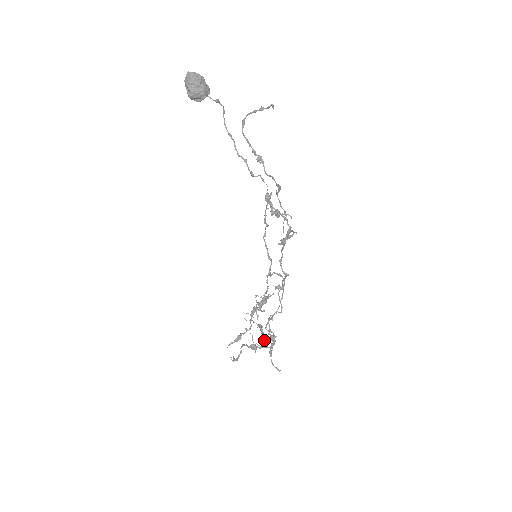
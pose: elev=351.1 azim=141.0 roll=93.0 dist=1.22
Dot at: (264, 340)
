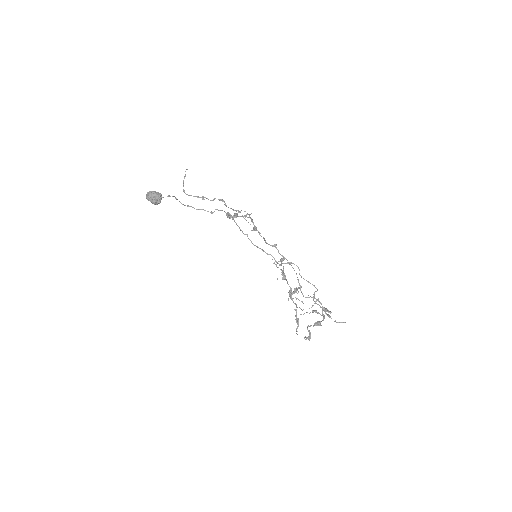
Dot at: occluded
